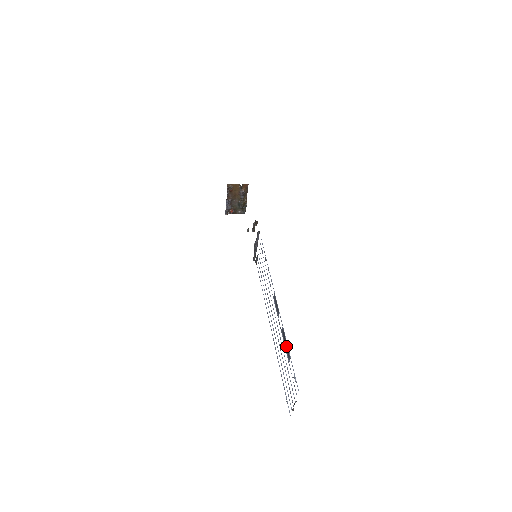
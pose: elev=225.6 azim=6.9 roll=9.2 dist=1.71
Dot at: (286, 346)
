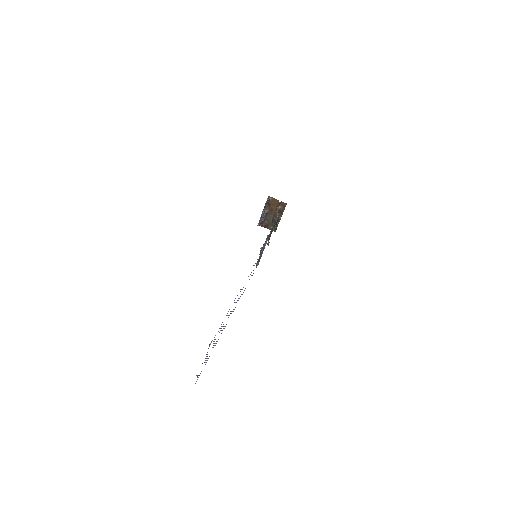
Dot at: occluded
